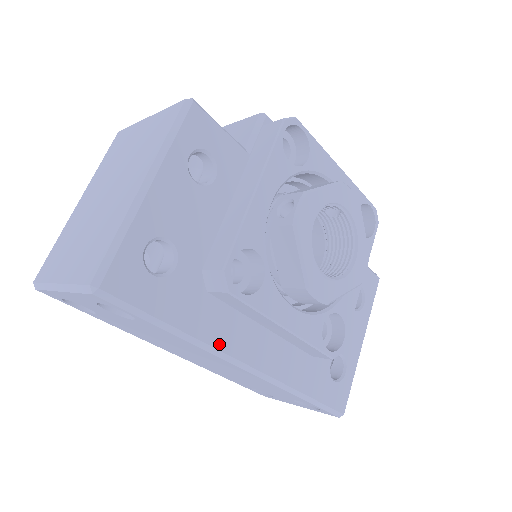
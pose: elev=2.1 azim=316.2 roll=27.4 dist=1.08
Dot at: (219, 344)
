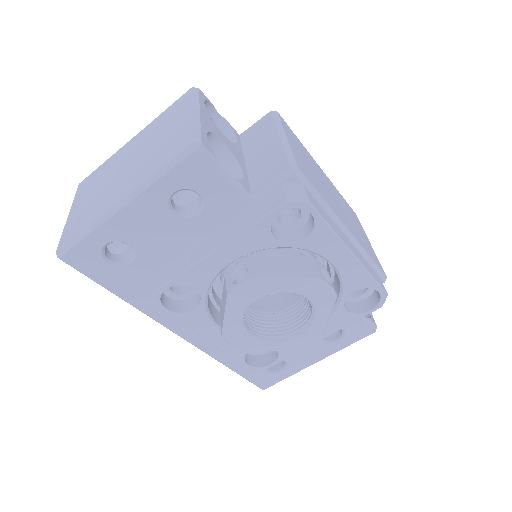
Dot at: (155, 316)
